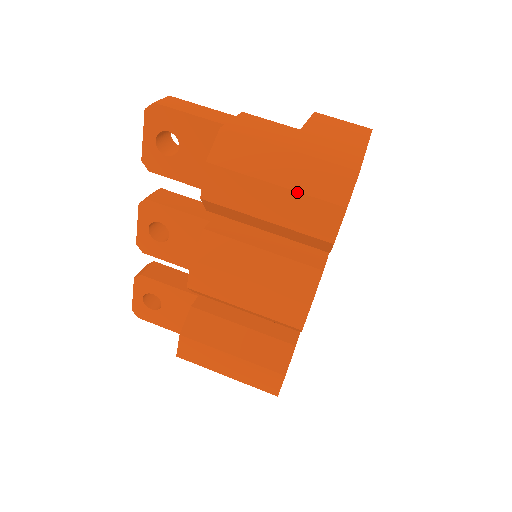
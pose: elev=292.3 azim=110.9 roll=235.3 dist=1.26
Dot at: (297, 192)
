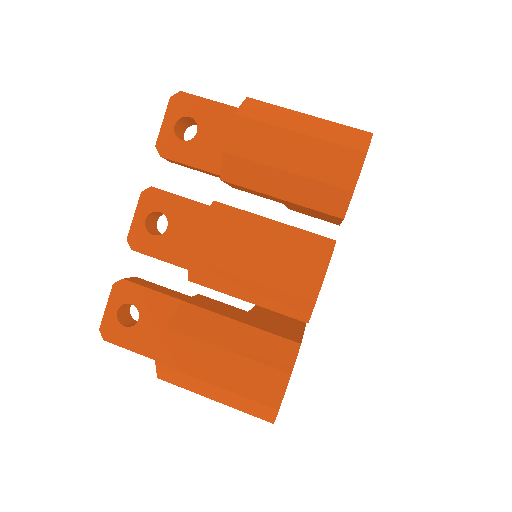
Dot at: (320, 139)
